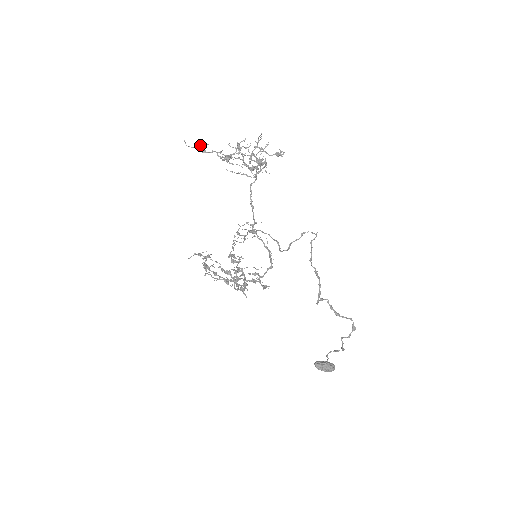
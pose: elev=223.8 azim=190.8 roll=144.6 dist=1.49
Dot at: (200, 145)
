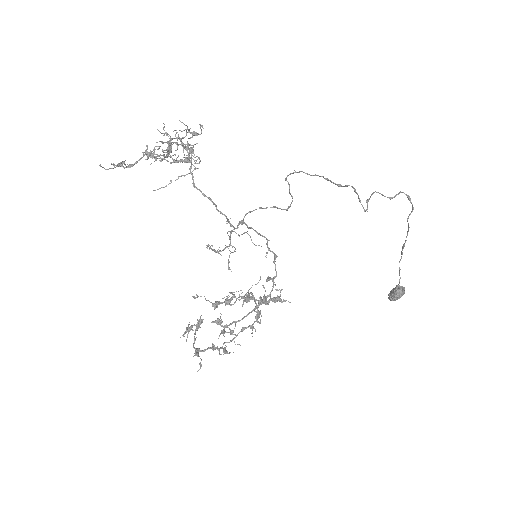
Dot at: occluded
